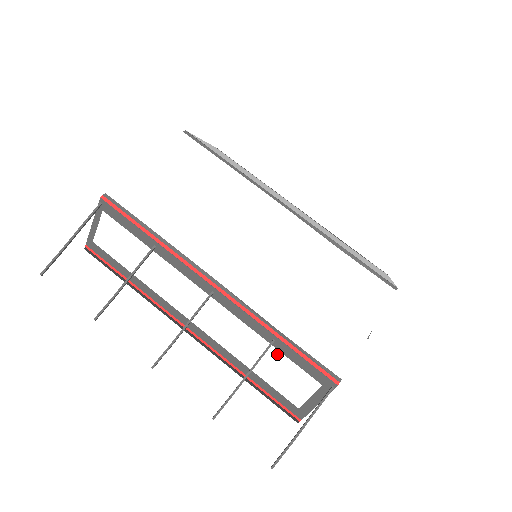
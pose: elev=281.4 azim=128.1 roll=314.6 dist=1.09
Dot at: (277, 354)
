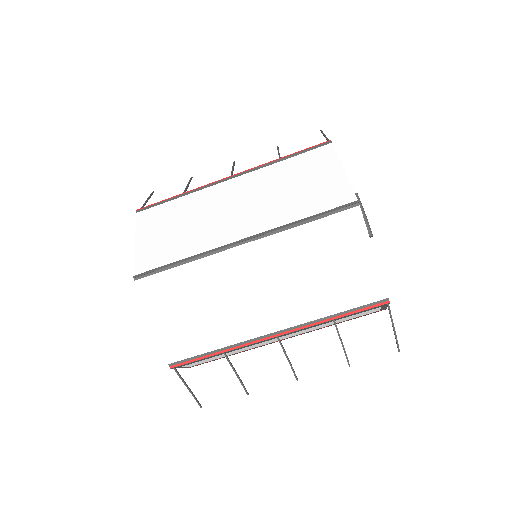
Dot at: (342, 319)
